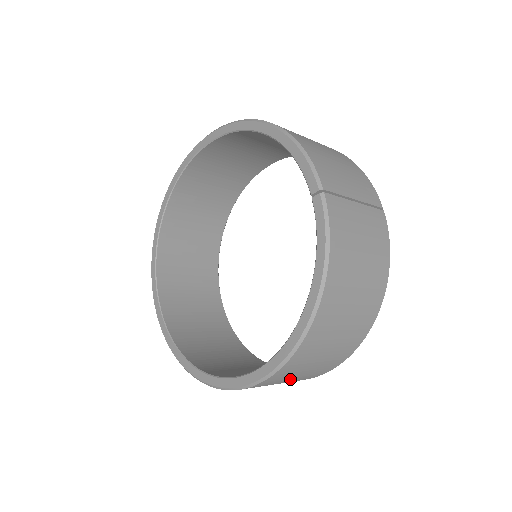
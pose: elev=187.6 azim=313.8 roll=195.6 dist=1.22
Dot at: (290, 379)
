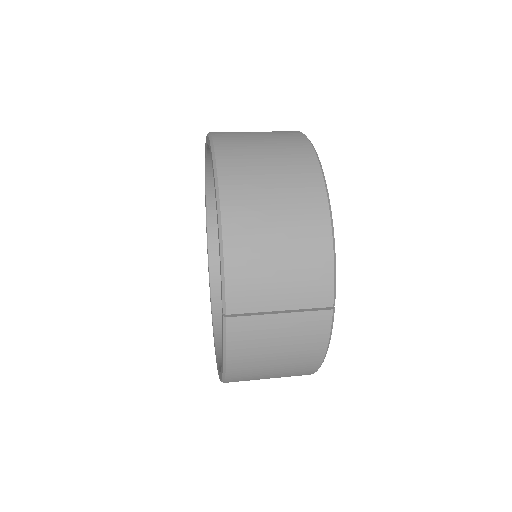
Dot at: occluded
